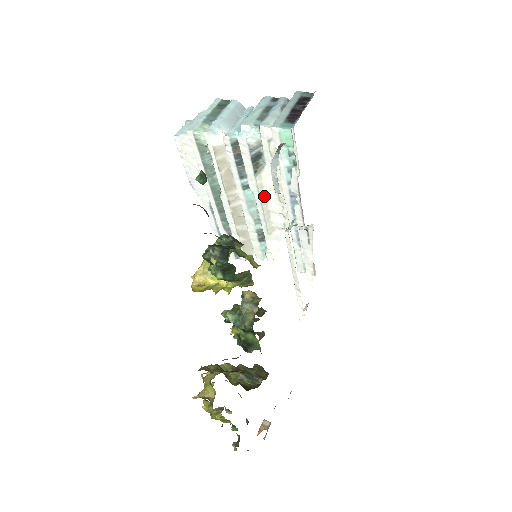
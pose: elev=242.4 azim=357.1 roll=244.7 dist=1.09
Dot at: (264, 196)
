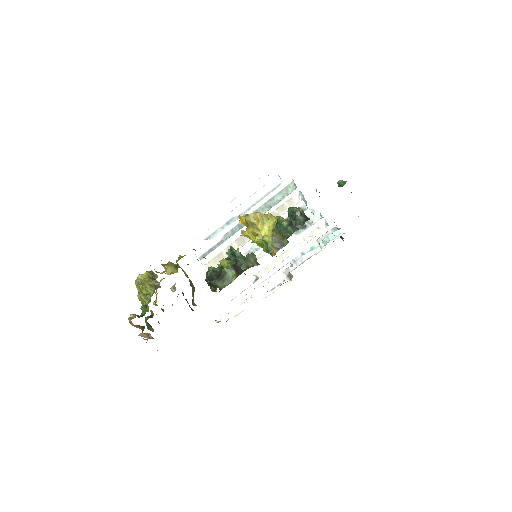
Dot at: occluded
